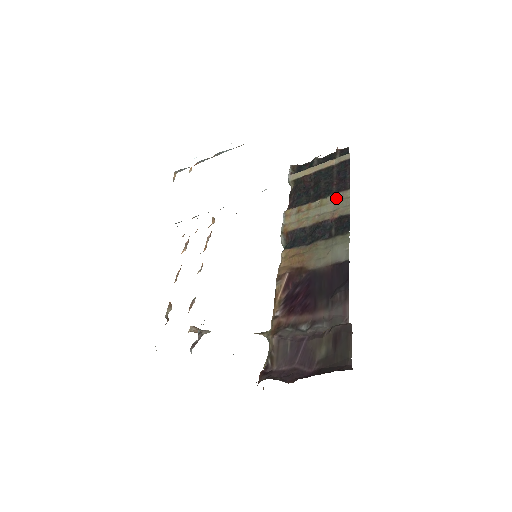
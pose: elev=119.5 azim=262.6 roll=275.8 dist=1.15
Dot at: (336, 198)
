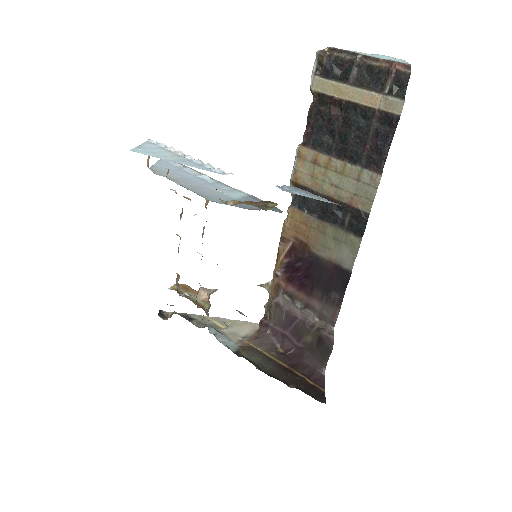
Dot at: (362, 178)
